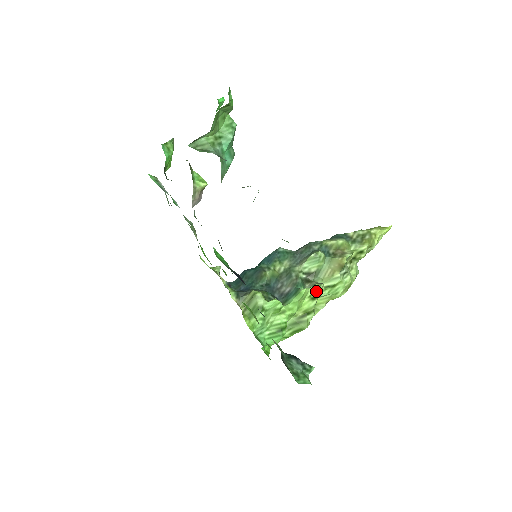
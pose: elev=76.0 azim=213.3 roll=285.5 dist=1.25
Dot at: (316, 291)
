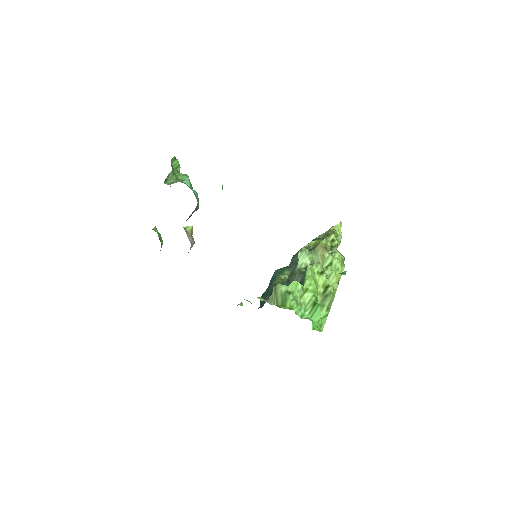
Dot at: (319, 268)
